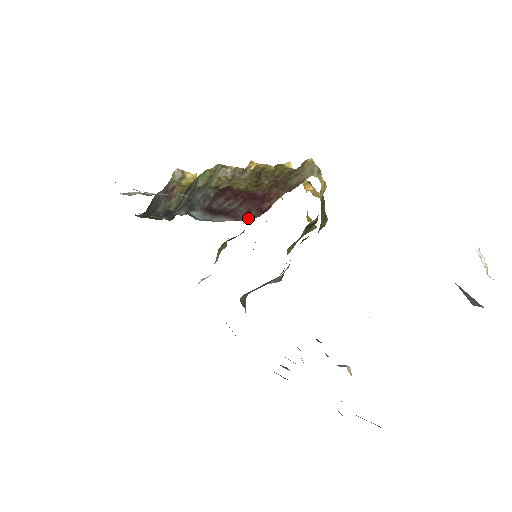
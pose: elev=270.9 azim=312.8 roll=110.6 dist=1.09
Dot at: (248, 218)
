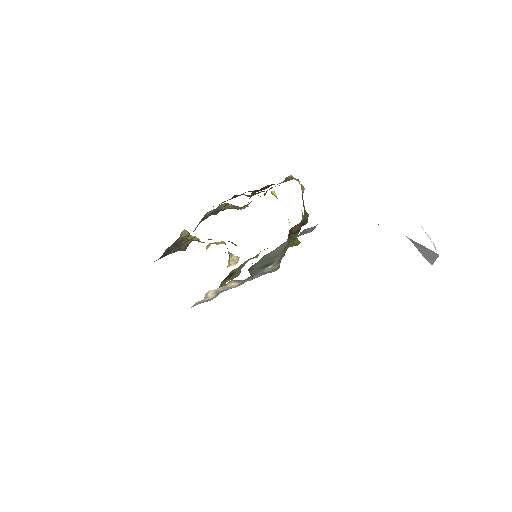
Dot at: occluded
